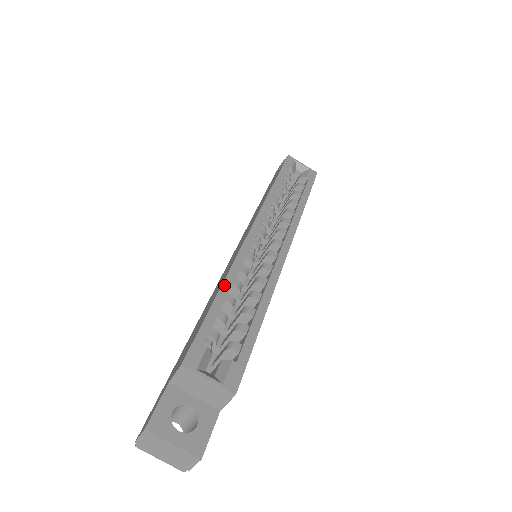
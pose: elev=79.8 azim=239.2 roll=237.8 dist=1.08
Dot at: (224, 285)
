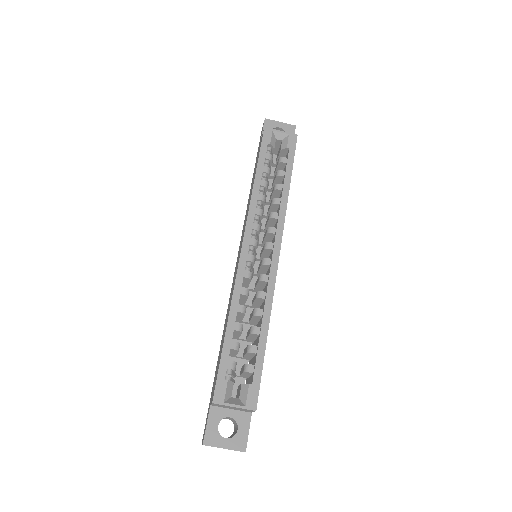
Dot at: (230, 318)
